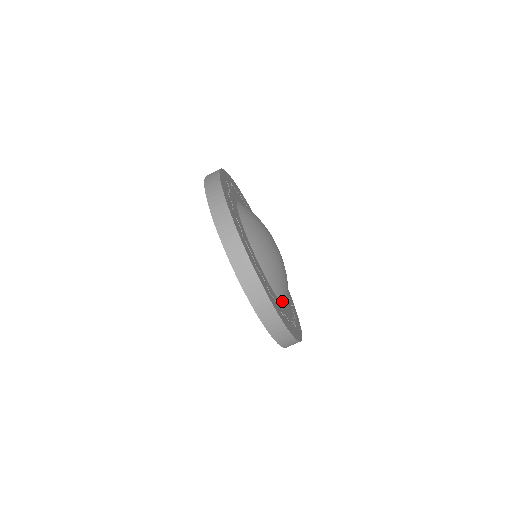
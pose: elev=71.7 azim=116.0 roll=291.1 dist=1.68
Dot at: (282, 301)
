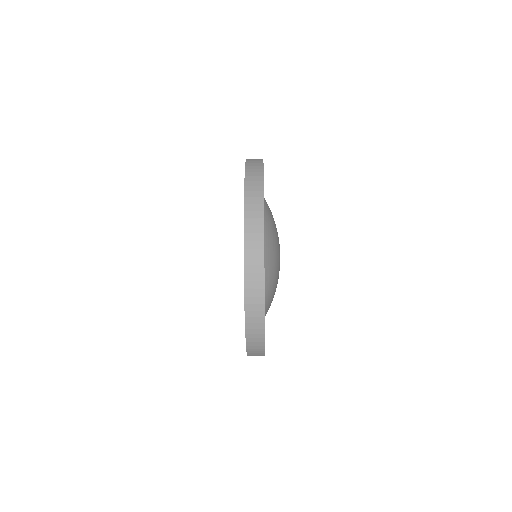
Dot at: (265, 311)
